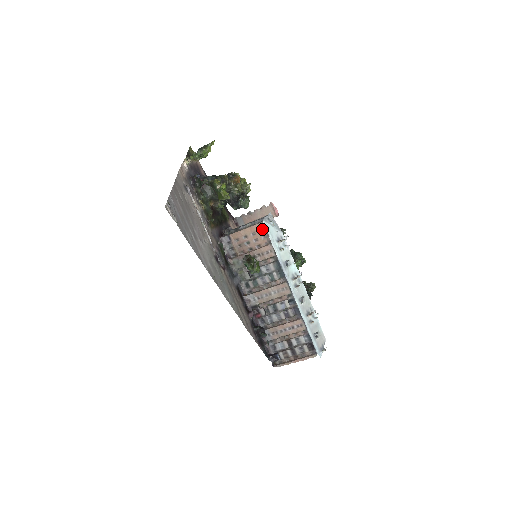
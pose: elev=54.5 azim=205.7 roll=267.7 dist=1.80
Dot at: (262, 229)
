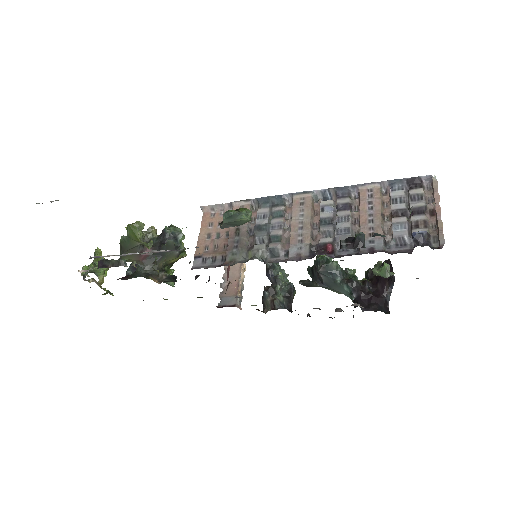
Dot at: (211, 213)
